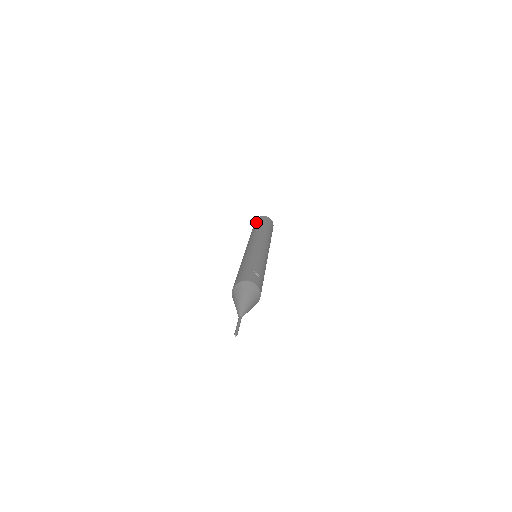
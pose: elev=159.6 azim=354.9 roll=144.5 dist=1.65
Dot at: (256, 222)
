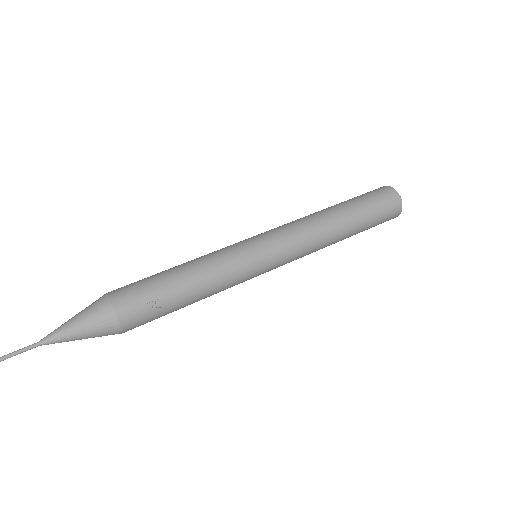
Dot at: (367, 195)
